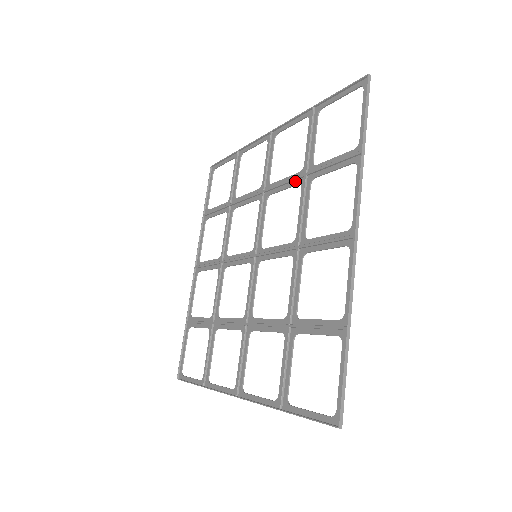
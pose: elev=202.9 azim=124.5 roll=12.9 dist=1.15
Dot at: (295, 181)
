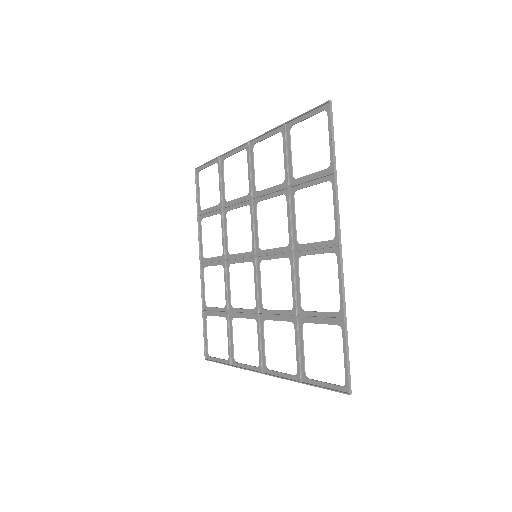
Dot at: (279, 191)
